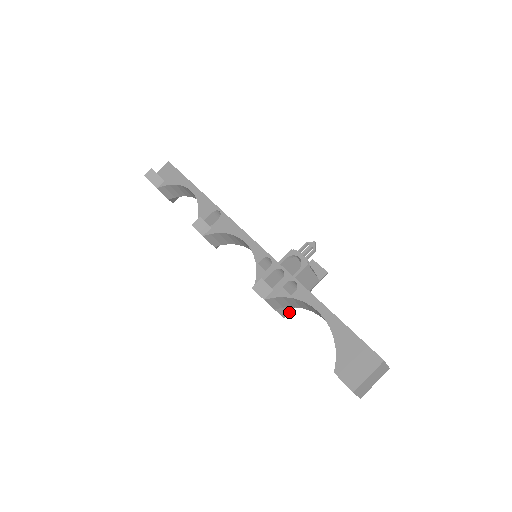
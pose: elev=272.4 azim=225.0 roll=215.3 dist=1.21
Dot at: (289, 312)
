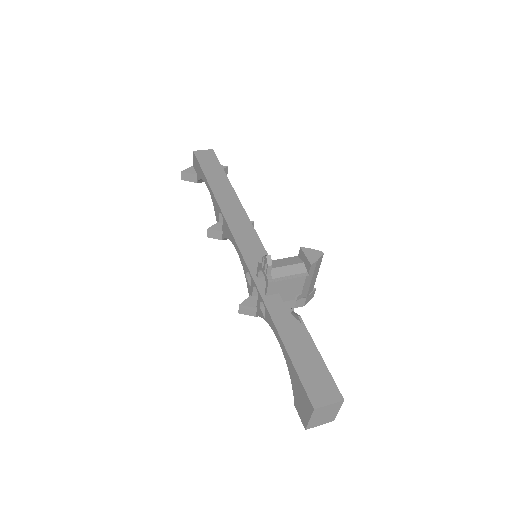
Dot at: (305, 301)
